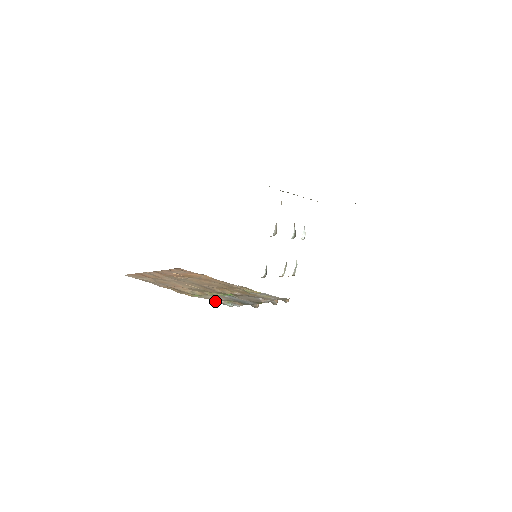
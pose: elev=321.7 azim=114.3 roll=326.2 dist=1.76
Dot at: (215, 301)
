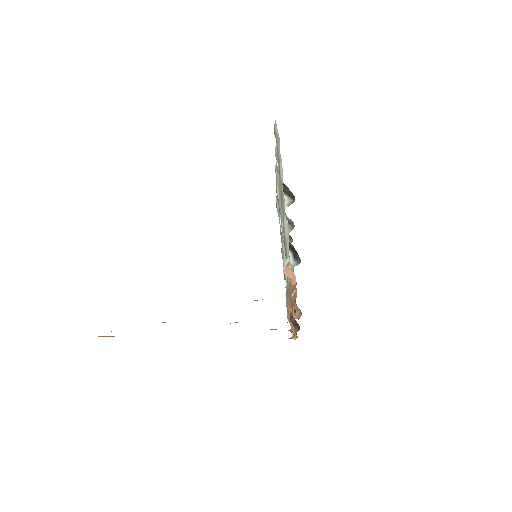
Dot at: occluded
